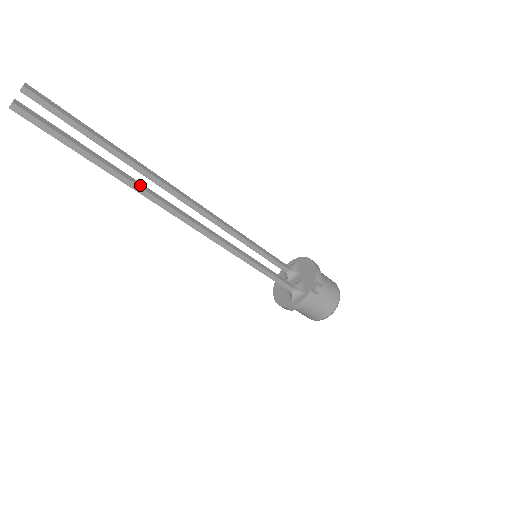
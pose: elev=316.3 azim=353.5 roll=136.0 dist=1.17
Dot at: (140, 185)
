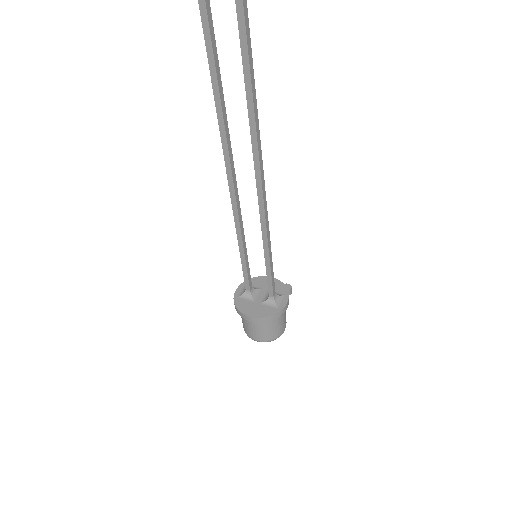
Dot at: (256, 126)
